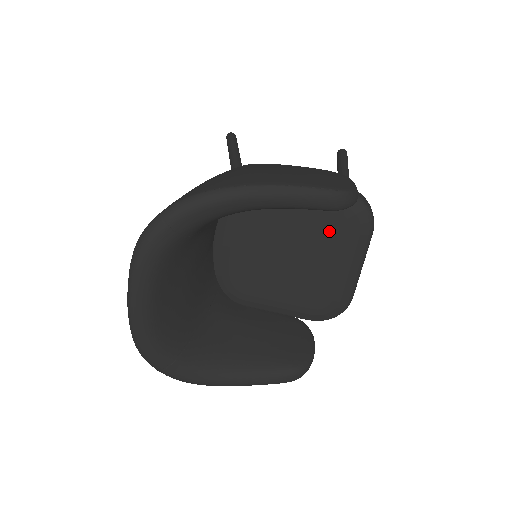
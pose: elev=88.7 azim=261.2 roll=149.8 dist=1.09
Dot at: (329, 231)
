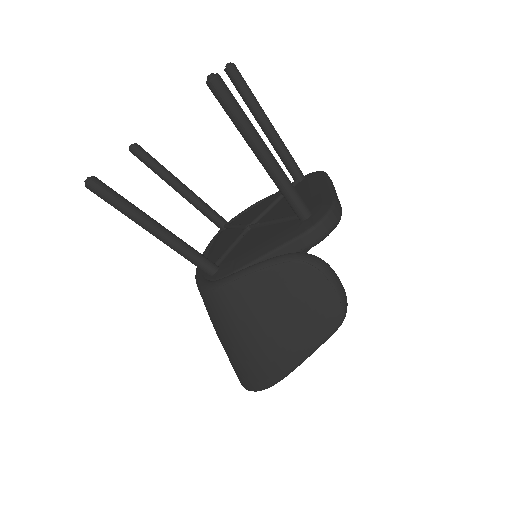
Dot at: occluded
